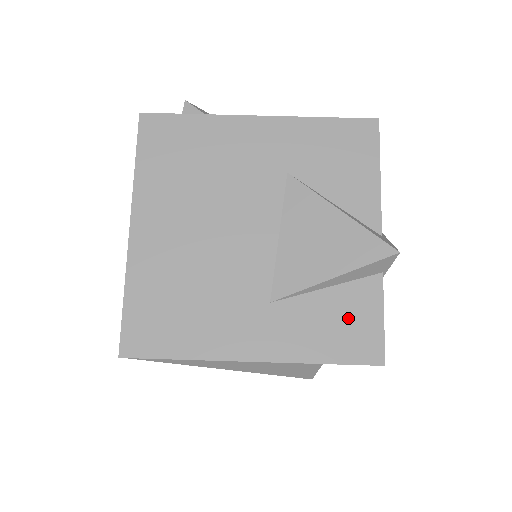
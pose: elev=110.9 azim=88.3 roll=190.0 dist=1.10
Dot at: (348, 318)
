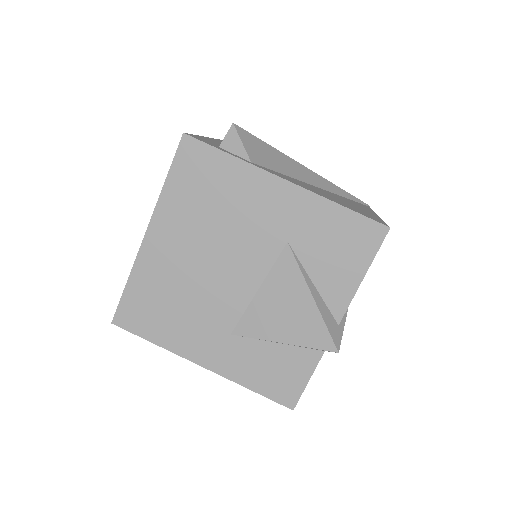
Dot at: (283, 370)
